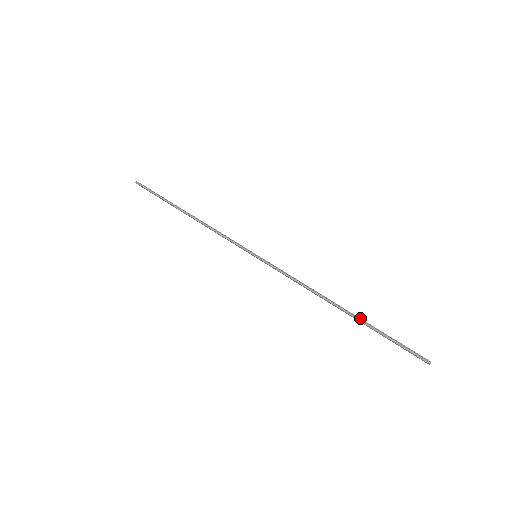
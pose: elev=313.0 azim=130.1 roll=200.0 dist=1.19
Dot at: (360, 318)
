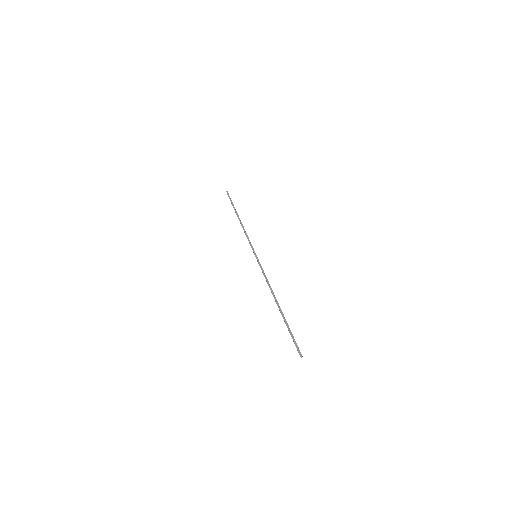
Dot at: (283, 314)
